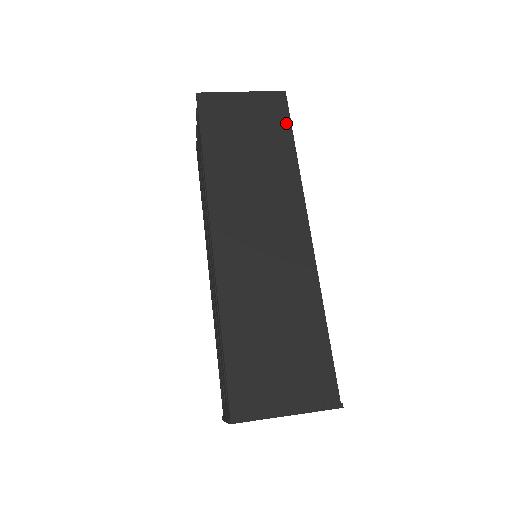
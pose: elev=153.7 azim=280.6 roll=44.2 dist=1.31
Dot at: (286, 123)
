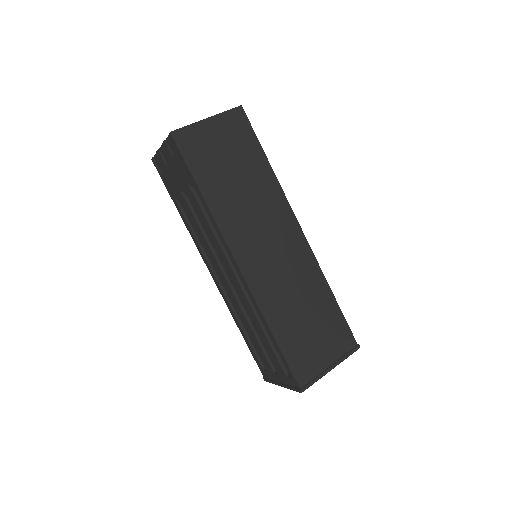
Dot at: (253, 138)
